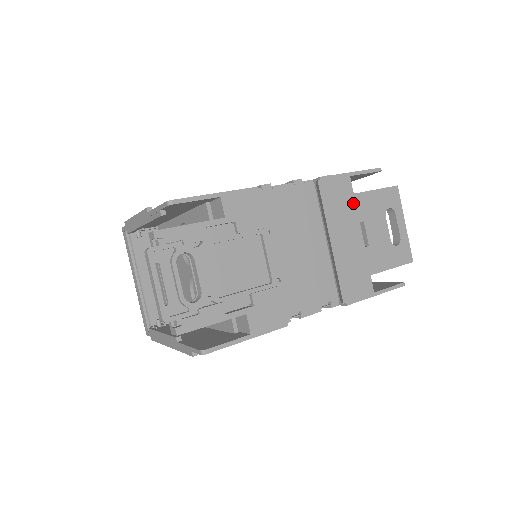
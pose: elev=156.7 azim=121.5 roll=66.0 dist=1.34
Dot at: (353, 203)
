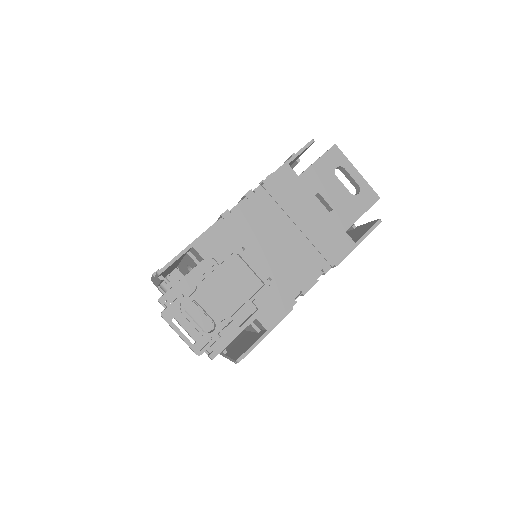
Dot at: (302, 184)
